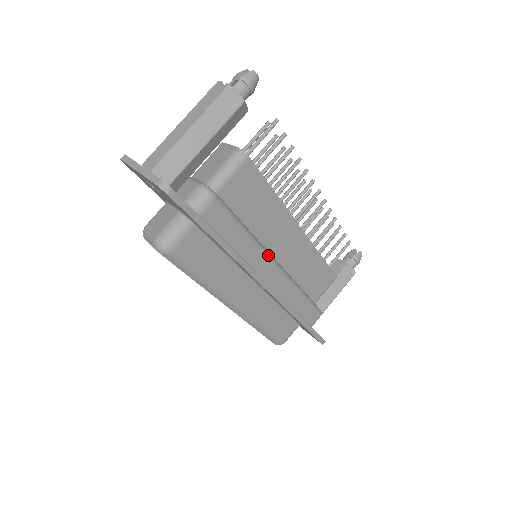
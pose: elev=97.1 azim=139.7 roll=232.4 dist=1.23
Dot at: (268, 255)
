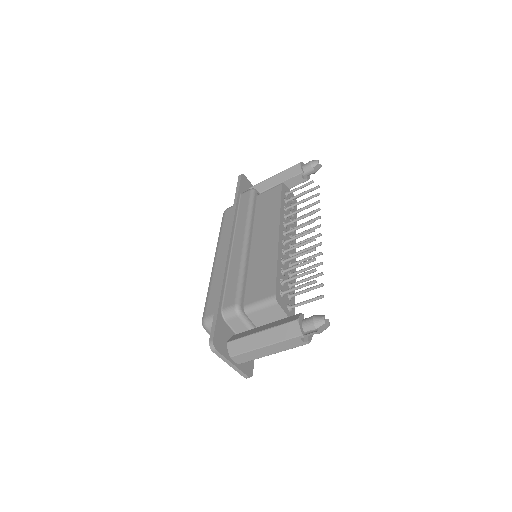
Dot at: occluded
